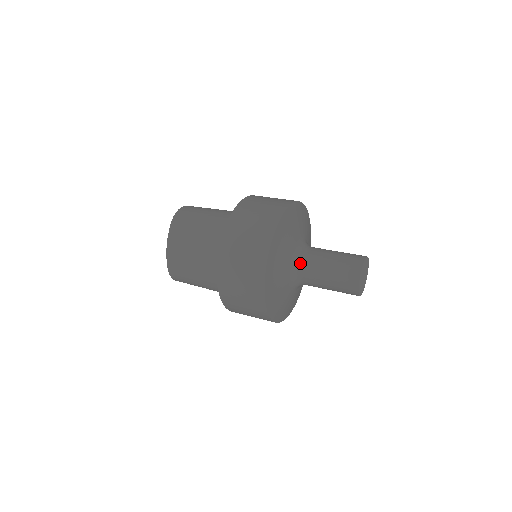
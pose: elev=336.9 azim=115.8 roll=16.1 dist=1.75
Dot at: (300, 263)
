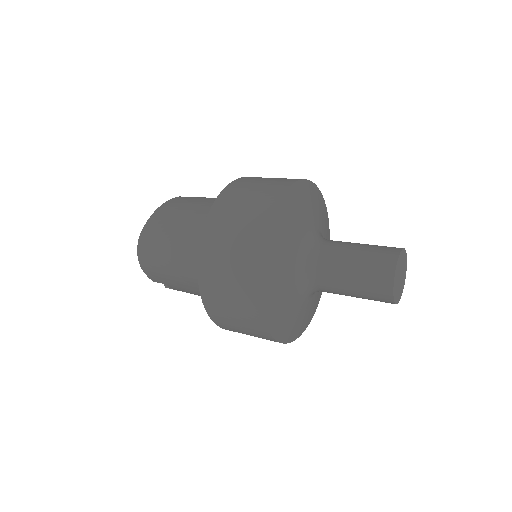
Dot at: (319, 240)
